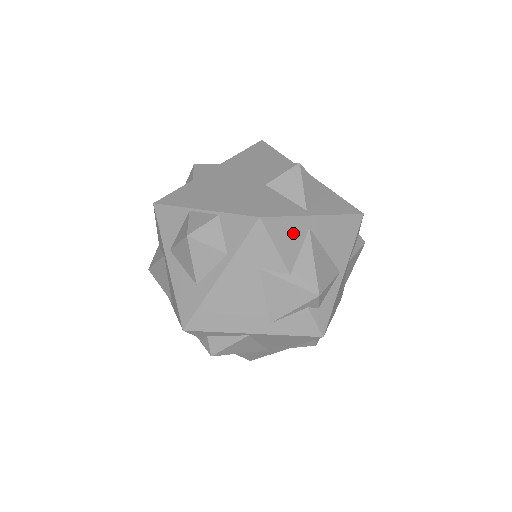
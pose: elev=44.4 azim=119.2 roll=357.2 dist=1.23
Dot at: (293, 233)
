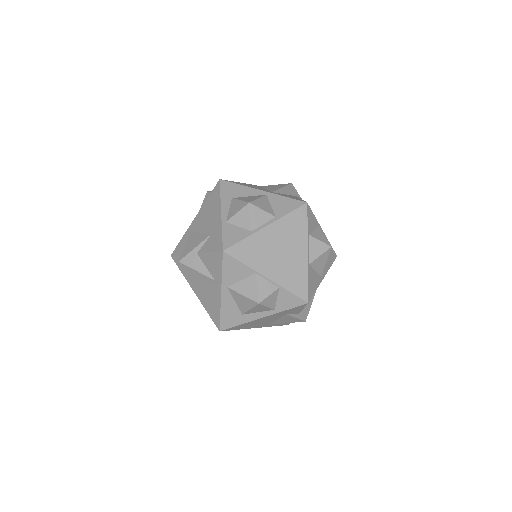
Dot at: occluded
